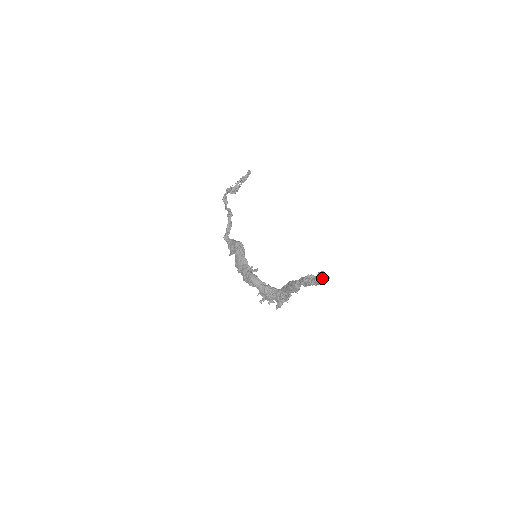
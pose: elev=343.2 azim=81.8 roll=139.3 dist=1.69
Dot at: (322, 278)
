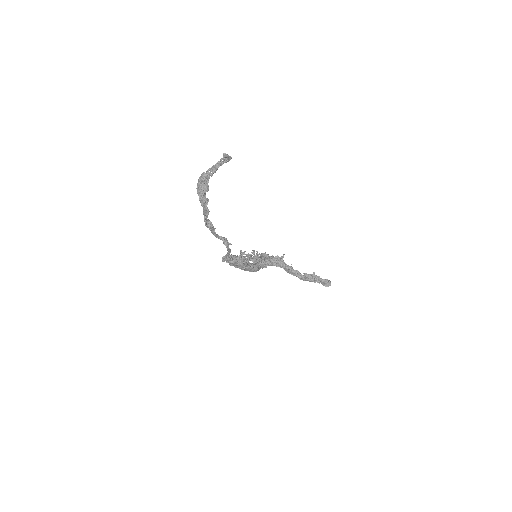
Dot at: (327, 286)
